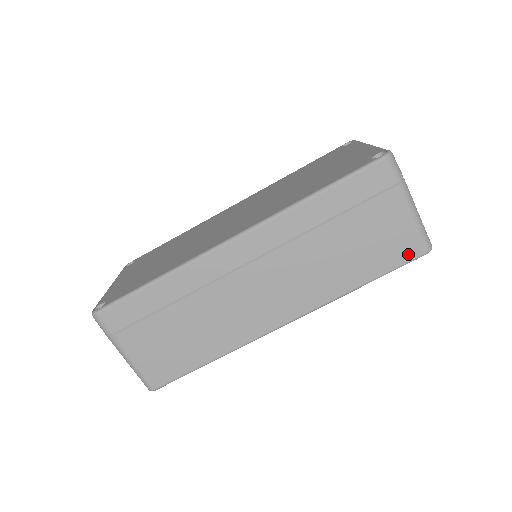
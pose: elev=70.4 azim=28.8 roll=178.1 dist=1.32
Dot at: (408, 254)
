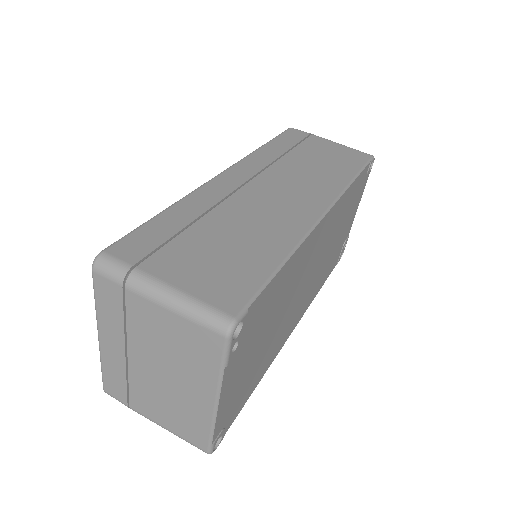
Dot at: (362, 158)
